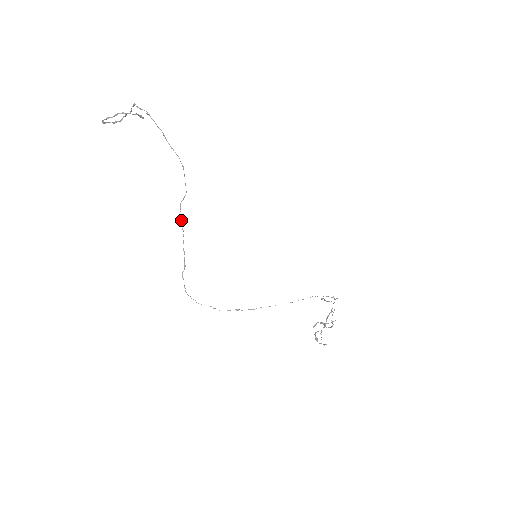
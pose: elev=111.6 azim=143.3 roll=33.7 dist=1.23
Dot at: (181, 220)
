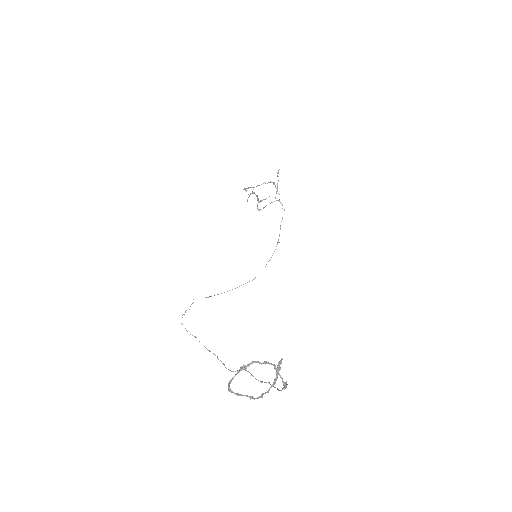
Dot at: (222, 363)
